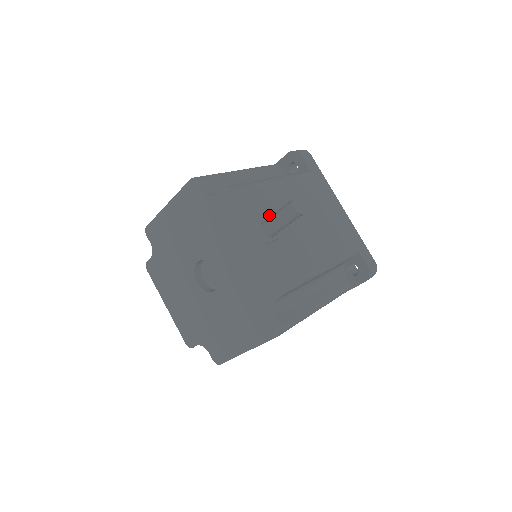
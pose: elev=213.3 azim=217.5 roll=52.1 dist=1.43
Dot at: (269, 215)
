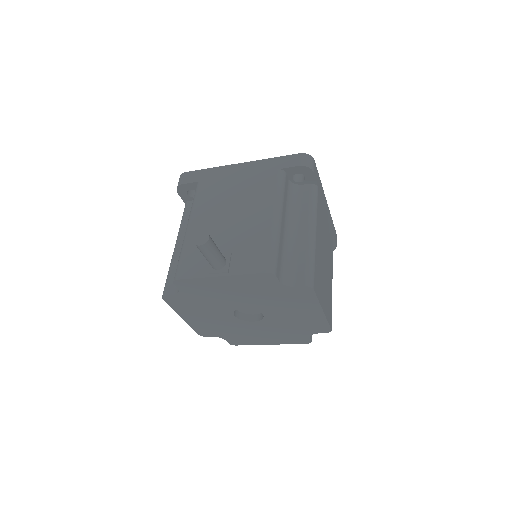
Dot at: occluded
